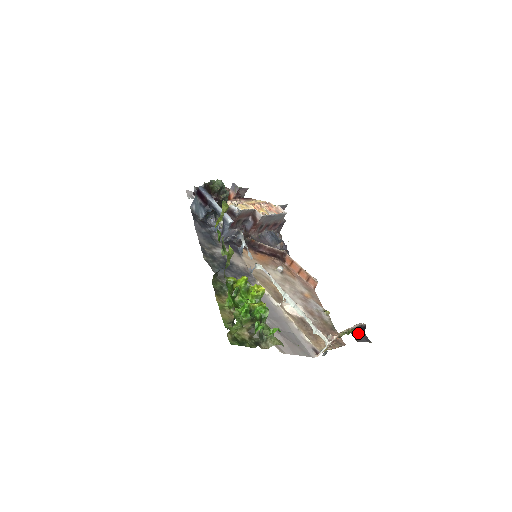
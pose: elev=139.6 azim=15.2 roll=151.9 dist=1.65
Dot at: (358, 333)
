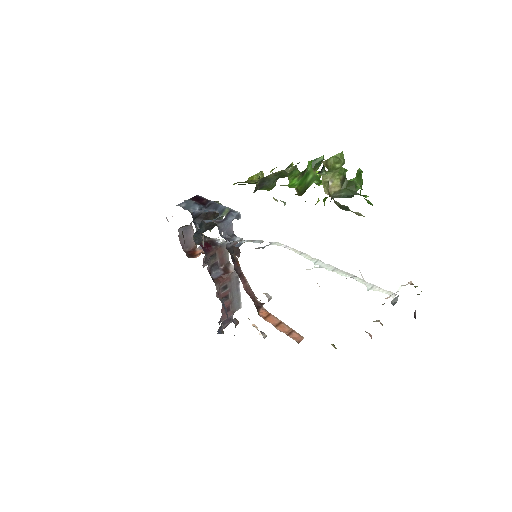
Dot at: occluded
